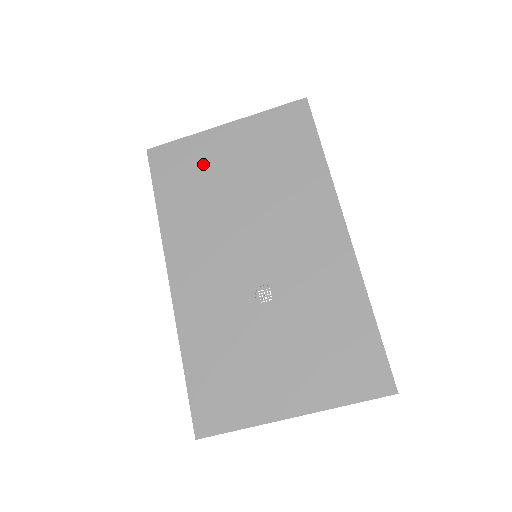
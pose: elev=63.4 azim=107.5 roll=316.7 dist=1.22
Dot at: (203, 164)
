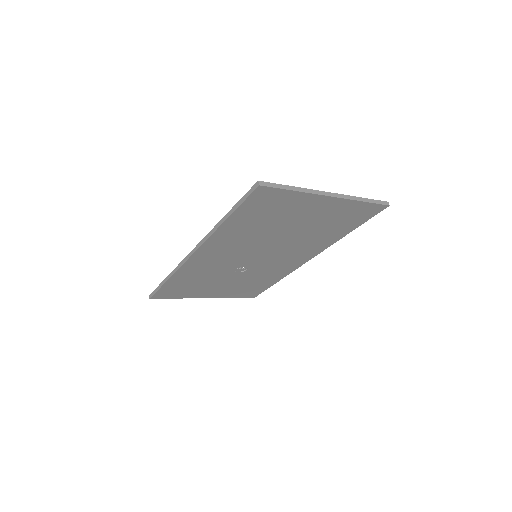
Dot at: (286, 212)
